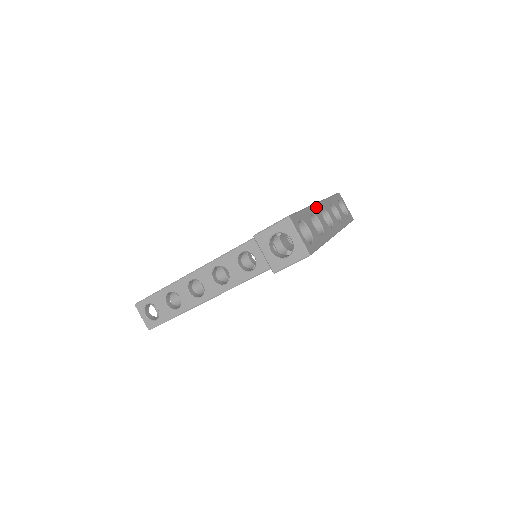
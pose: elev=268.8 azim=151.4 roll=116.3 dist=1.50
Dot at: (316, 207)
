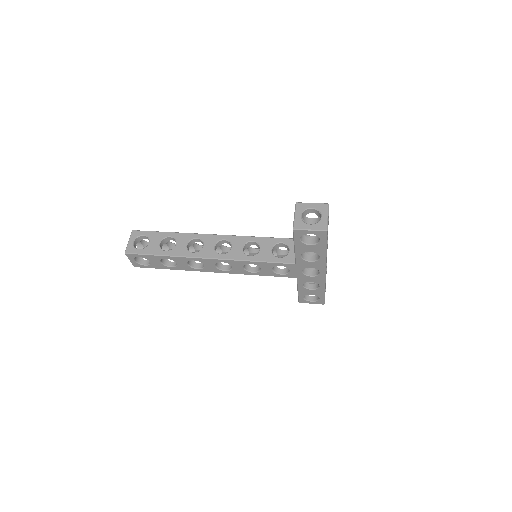
Dot at: occluded
